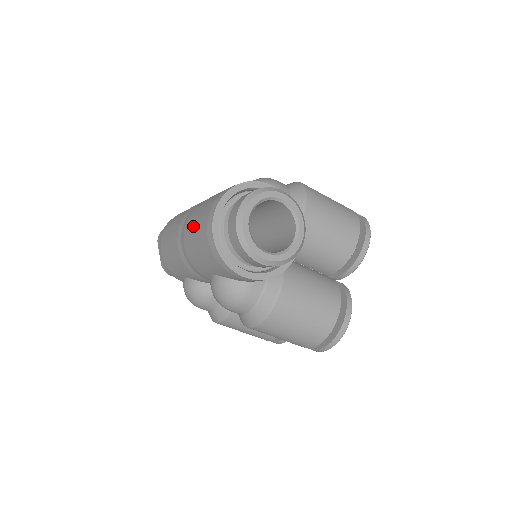
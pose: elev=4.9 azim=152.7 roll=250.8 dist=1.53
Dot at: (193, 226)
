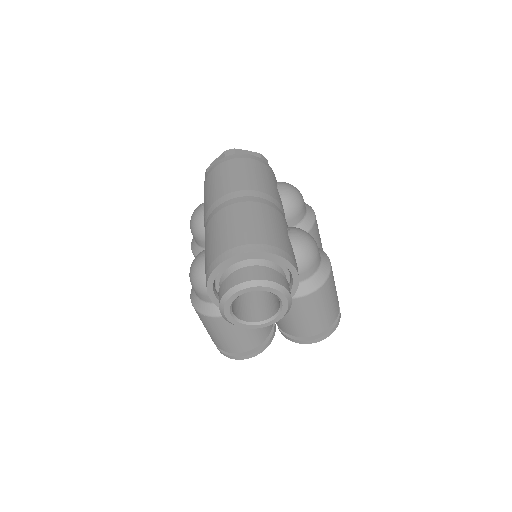
Dot at: (229, 223)
